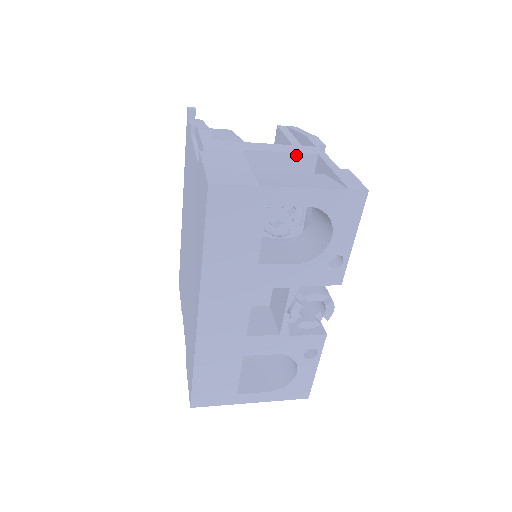
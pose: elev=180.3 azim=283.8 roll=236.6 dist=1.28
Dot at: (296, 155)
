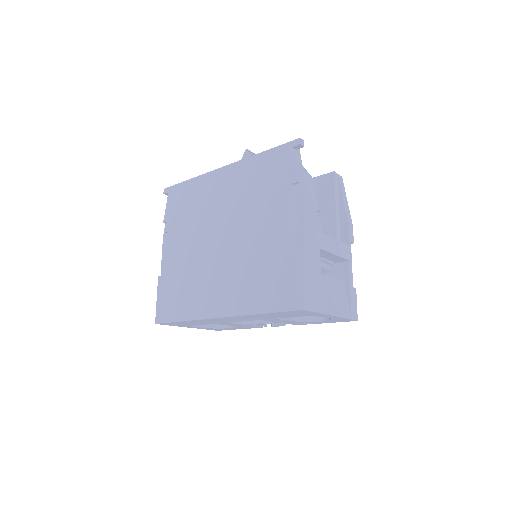
Dot at: (340, 257)
